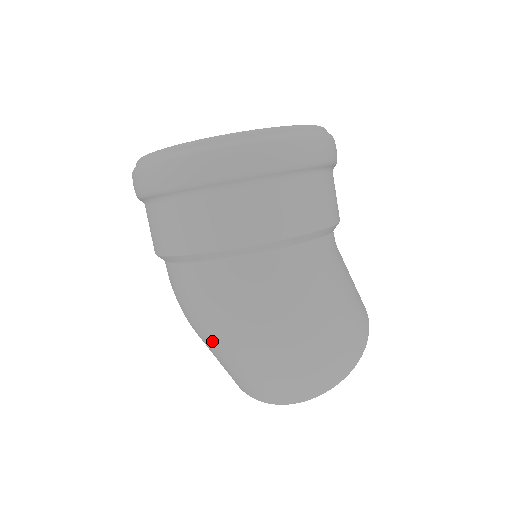
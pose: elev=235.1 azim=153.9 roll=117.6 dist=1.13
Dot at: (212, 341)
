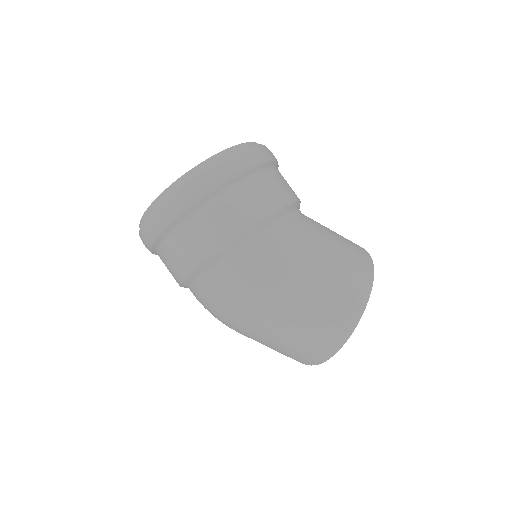
Dot at: (239, 332)
